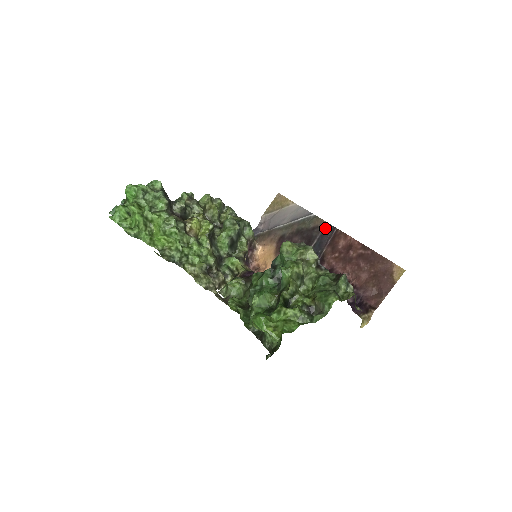
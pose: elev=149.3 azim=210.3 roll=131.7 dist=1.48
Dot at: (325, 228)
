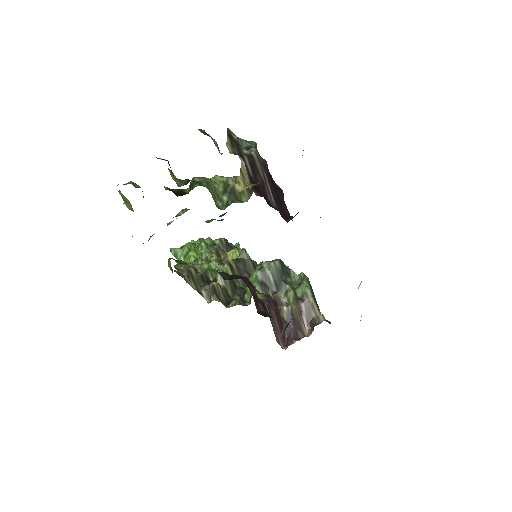
Dot at: occluded
